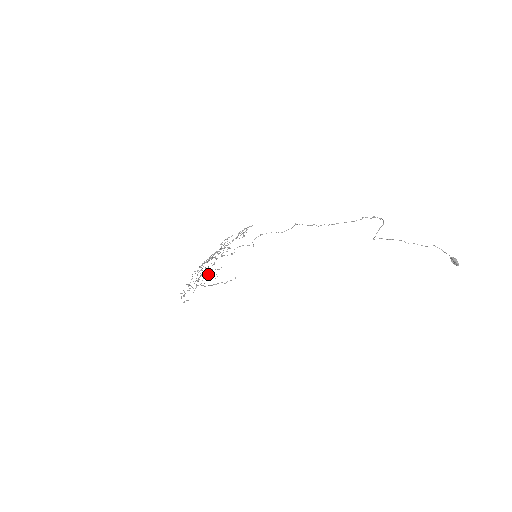
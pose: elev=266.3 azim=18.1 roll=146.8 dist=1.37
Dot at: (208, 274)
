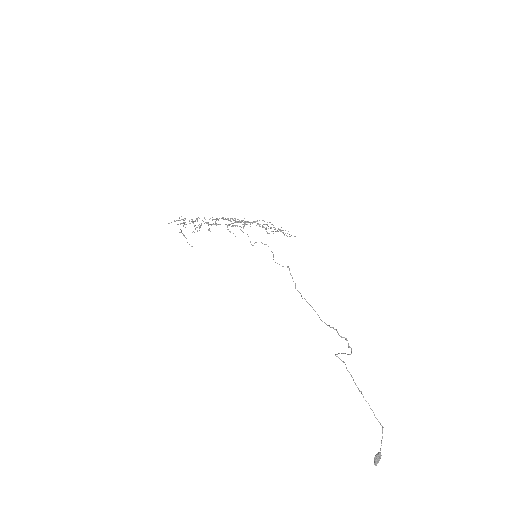
Dot at: (199, 224)
